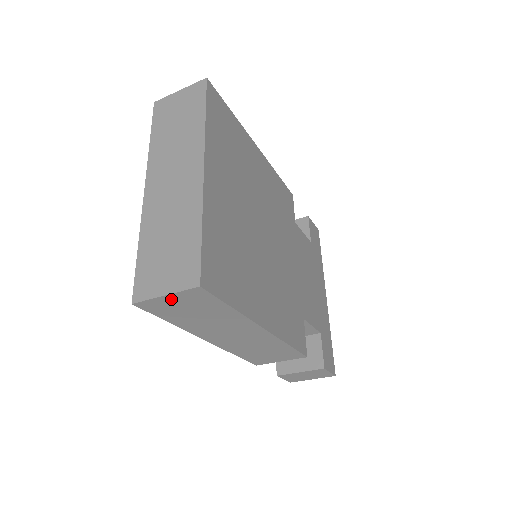
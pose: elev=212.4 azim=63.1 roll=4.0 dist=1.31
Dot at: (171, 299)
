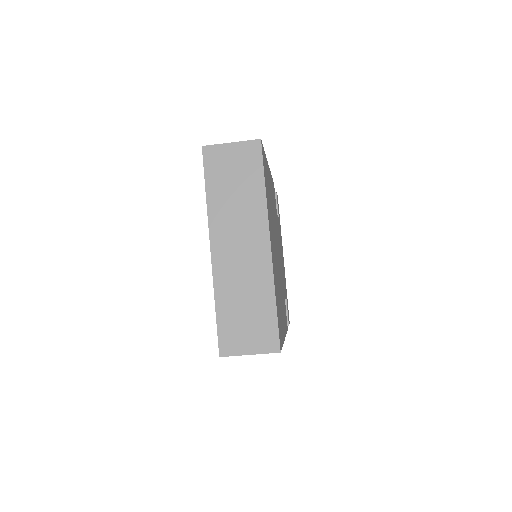
Dot at: occluded
